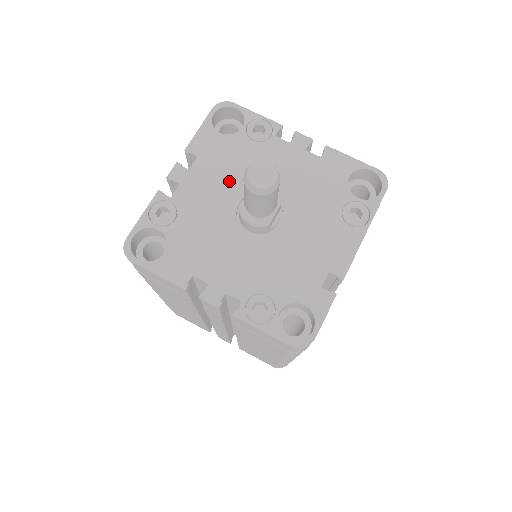
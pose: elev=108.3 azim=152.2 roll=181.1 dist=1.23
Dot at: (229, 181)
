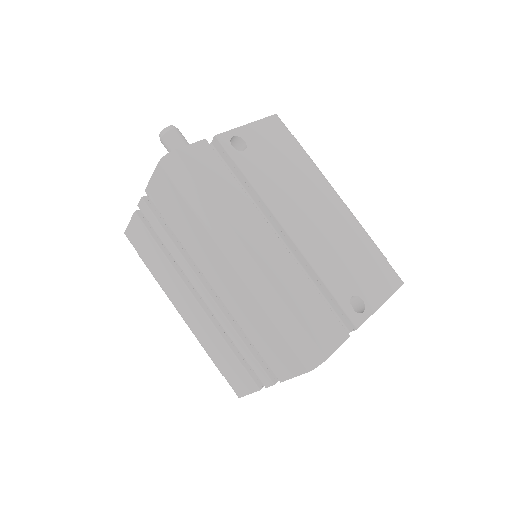
Dot at: occluded
